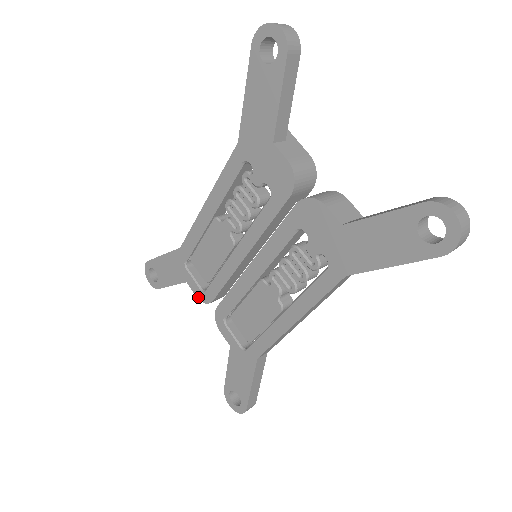
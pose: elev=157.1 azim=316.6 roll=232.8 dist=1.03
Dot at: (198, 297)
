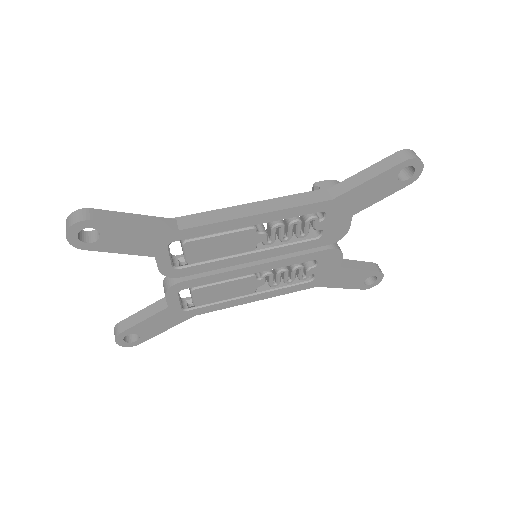
Dot at: (161, 271)
